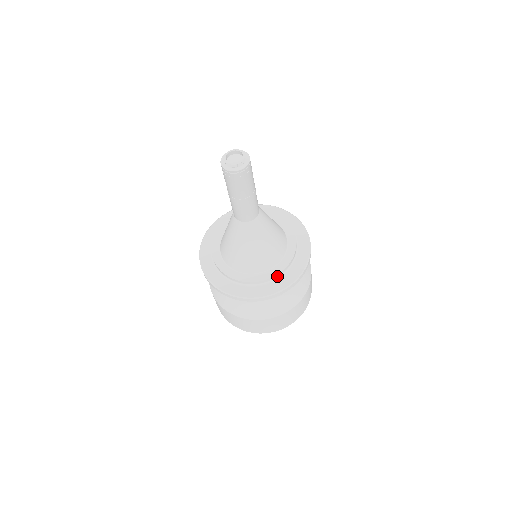
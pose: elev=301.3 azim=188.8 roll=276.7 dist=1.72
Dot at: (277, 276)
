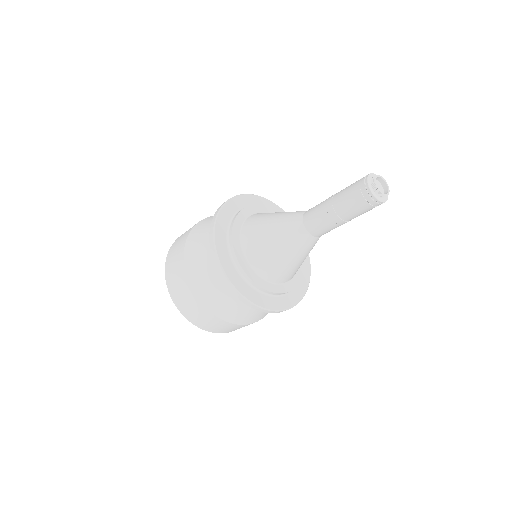
Dot at: (280, 294)
